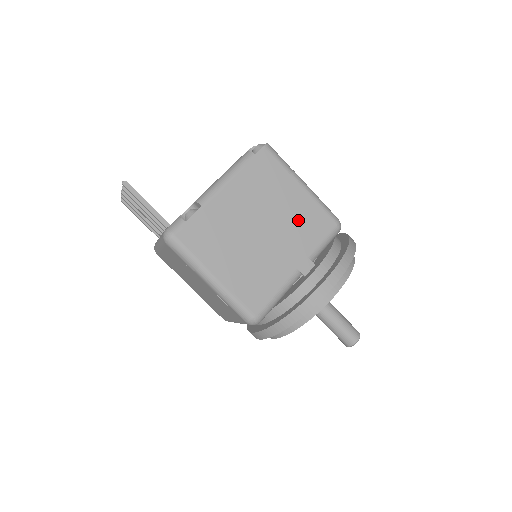
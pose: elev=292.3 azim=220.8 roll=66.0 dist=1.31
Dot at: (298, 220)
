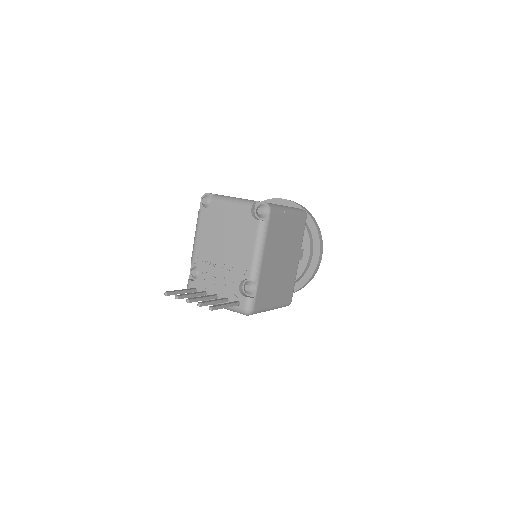
Dot at: (293, 235)
